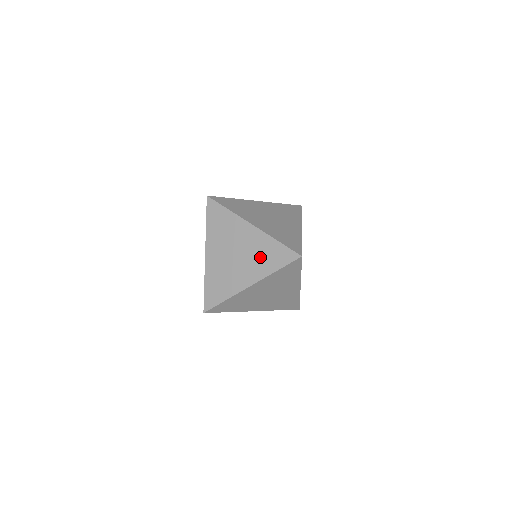
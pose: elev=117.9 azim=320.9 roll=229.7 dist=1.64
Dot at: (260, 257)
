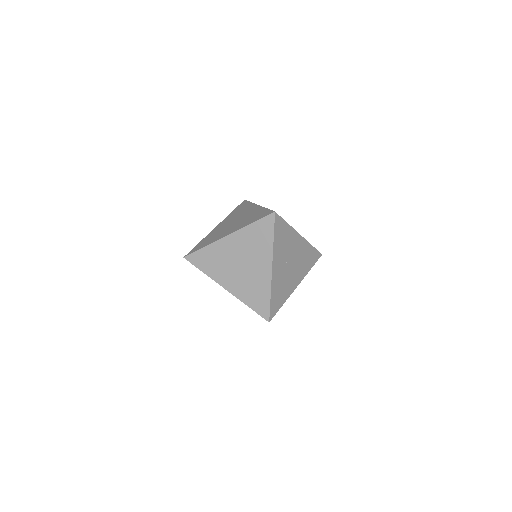
Dot at: (248, 219)
